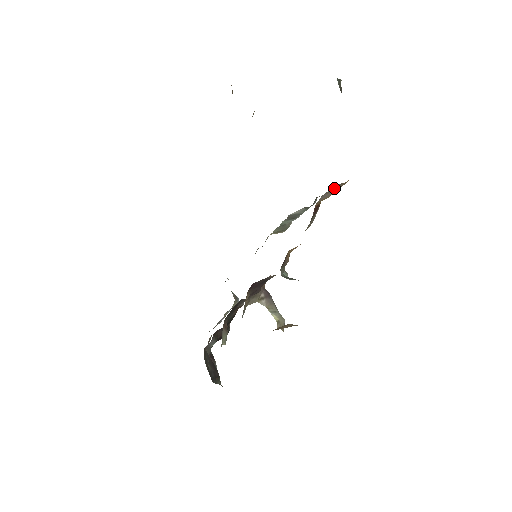
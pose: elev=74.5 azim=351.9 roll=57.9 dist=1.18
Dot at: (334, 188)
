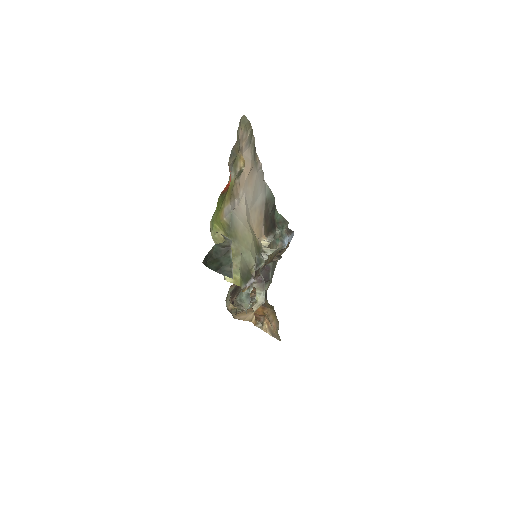
Dot at: occluded
